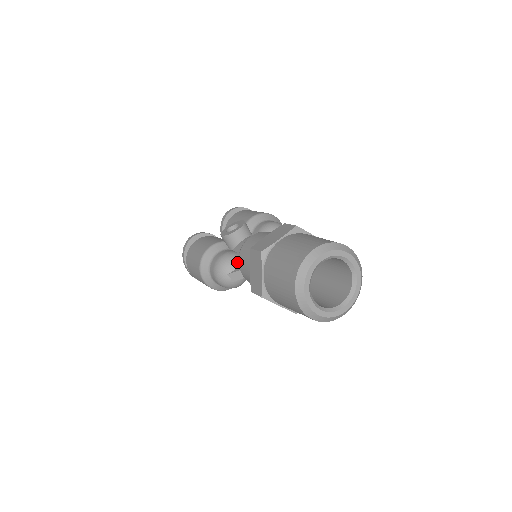
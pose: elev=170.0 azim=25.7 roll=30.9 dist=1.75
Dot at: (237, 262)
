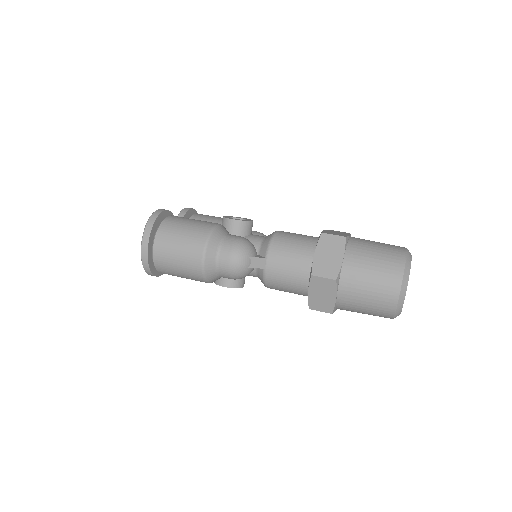
Dot at: (256, 250)
